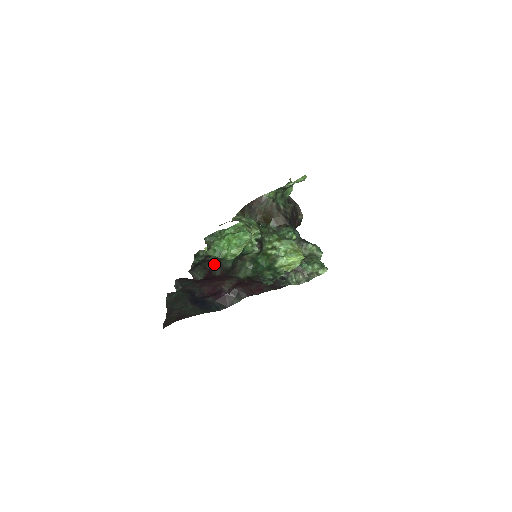
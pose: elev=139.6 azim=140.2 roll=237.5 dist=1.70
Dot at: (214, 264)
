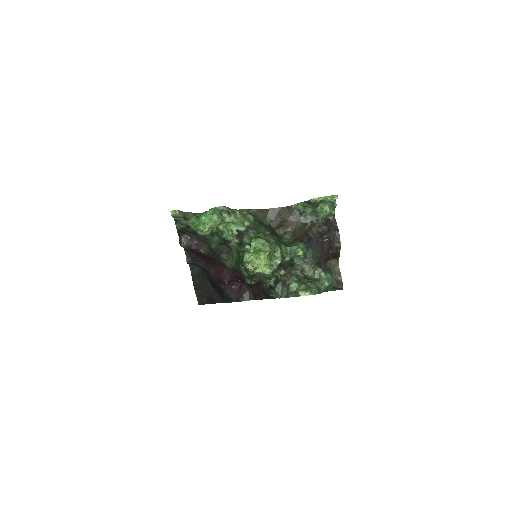
Dot at: (202, 241)
